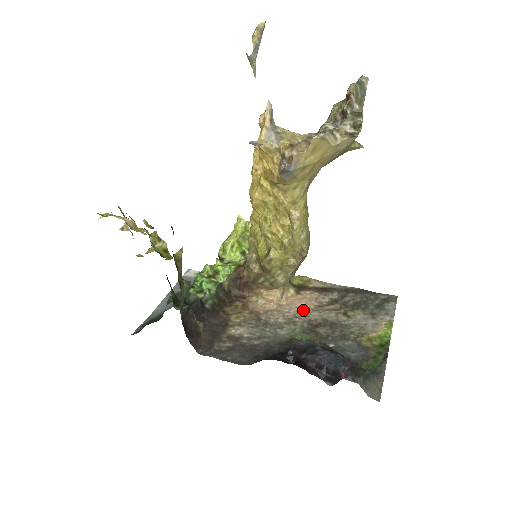
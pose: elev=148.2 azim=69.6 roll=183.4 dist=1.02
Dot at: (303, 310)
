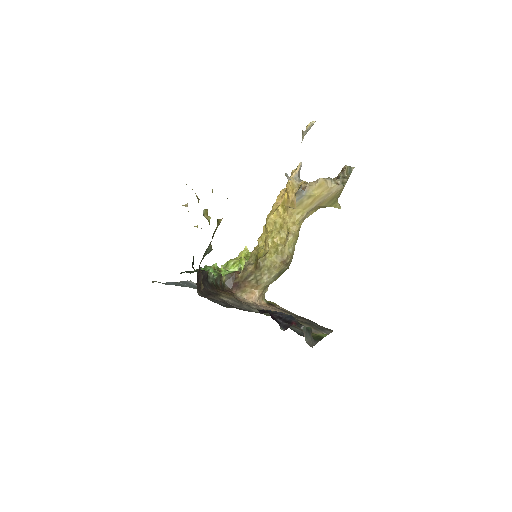
Dot at: occluded
